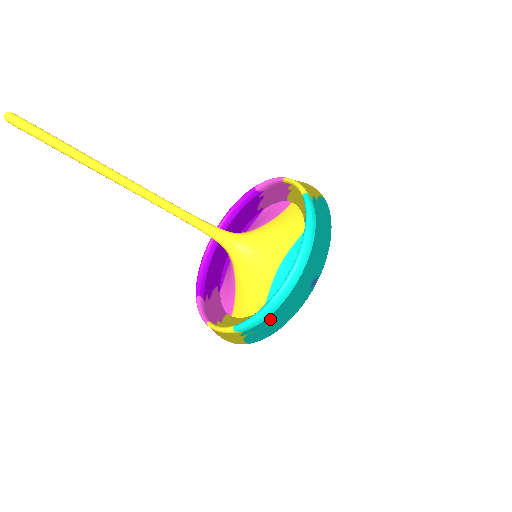
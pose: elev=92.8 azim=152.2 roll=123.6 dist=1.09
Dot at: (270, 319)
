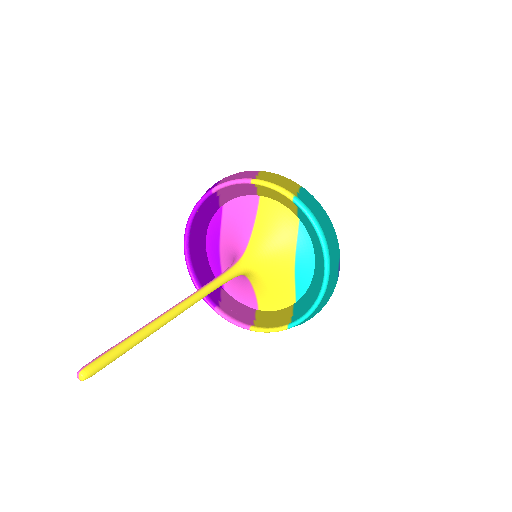
Dot at: (318, 309)
